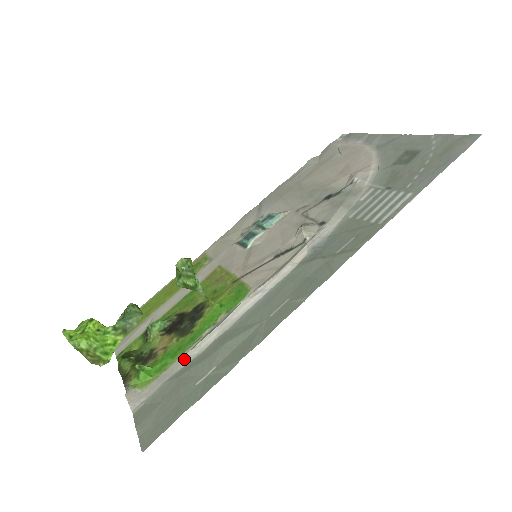
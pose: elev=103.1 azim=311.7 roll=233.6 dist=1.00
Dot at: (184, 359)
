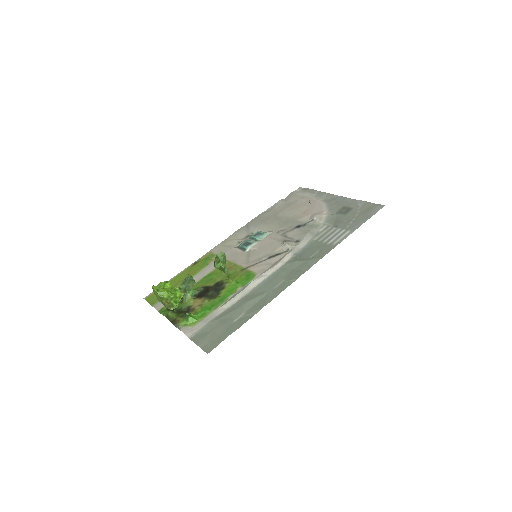
Dot at: (219, 310)
